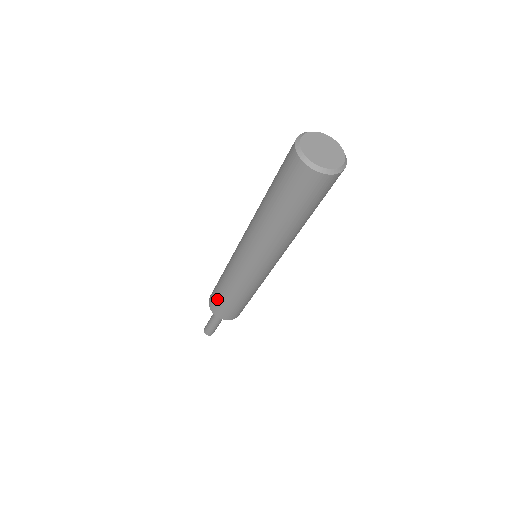
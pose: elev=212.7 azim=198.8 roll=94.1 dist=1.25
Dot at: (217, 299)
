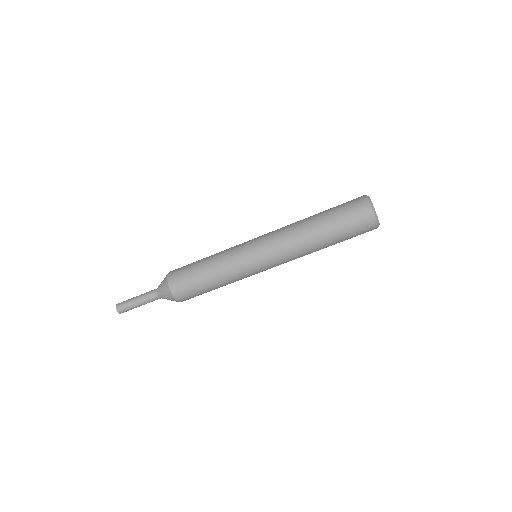
Dot at: (193, 285)
